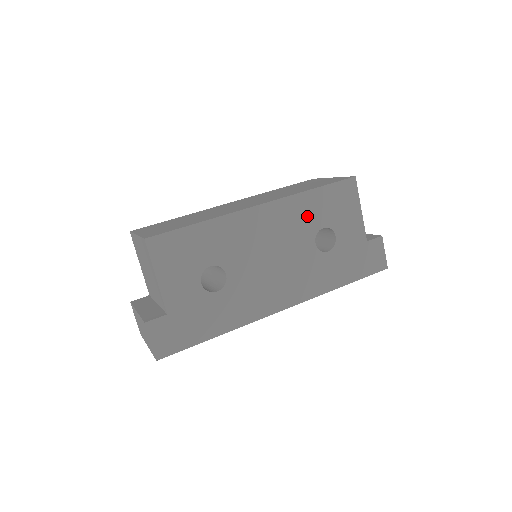
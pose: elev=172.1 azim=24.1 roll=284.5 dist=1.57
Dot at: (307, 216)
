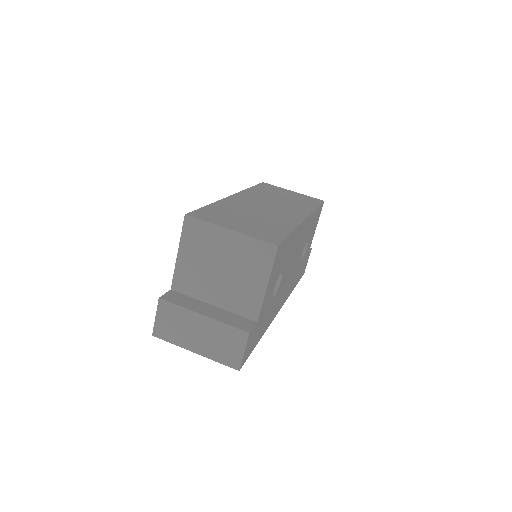
Dot at: (309, 230)
